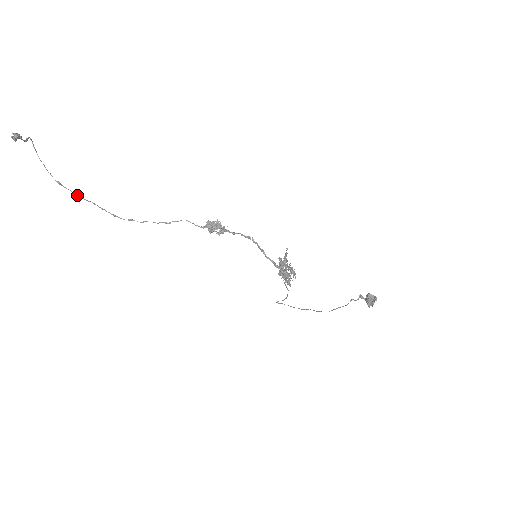
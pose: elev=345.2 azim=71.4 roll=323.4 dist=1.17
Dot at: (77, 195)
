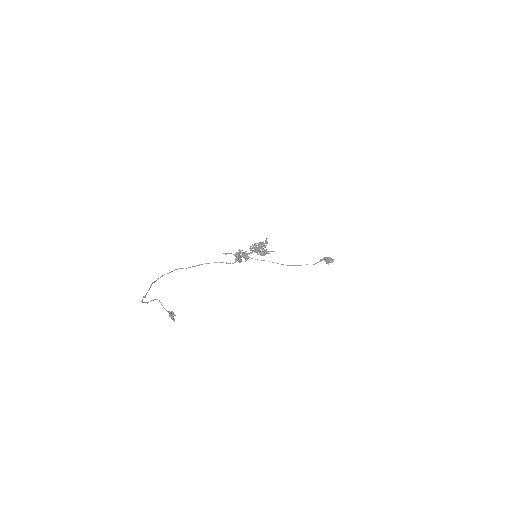
Dot at: (145, 295)
